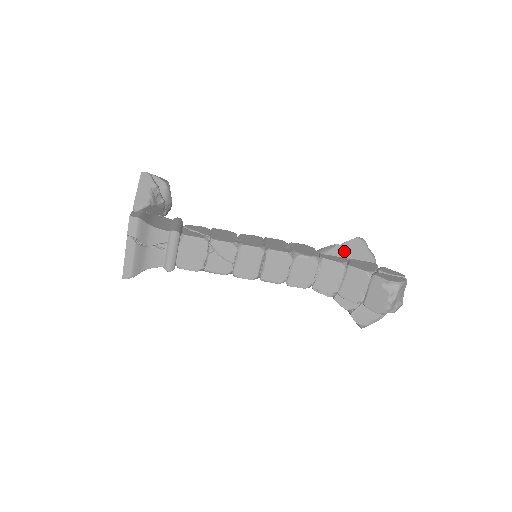
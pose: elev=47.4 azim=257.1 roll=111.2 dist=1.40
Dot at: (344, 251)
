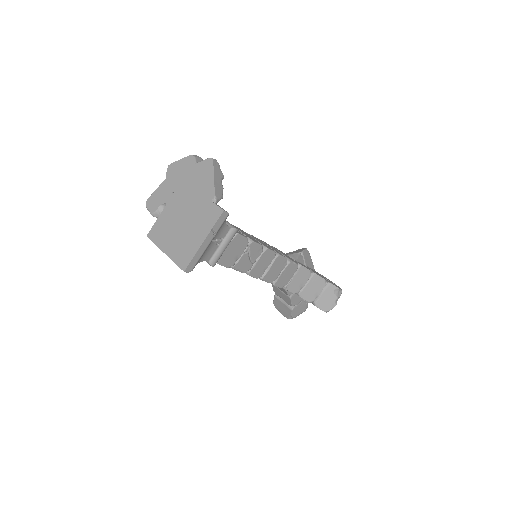
Dot at: (303, 259)
